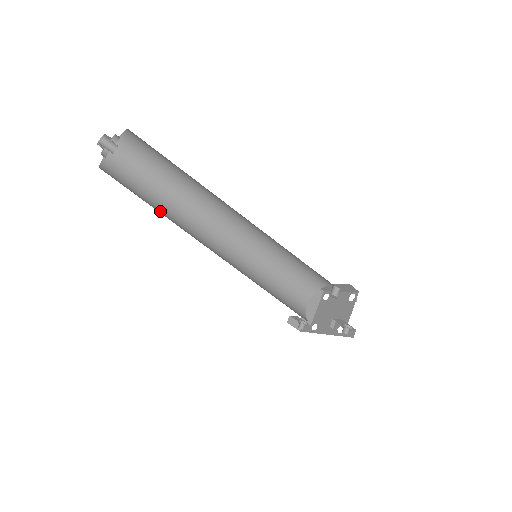
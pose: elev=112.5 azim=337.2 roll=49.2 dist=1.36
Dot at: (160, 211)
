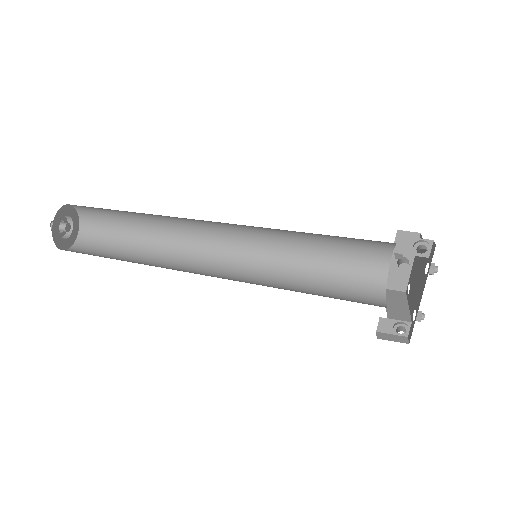
Dot at: occluded
